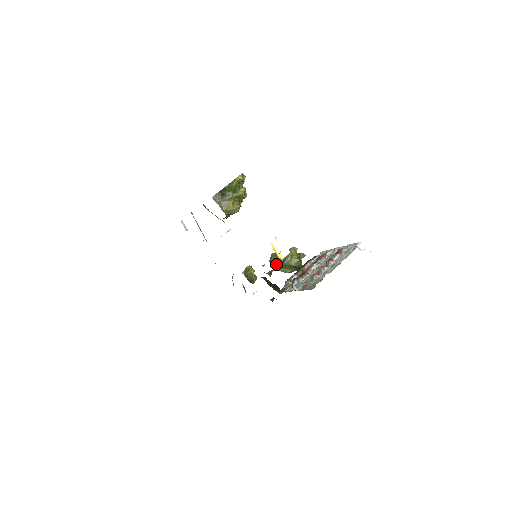
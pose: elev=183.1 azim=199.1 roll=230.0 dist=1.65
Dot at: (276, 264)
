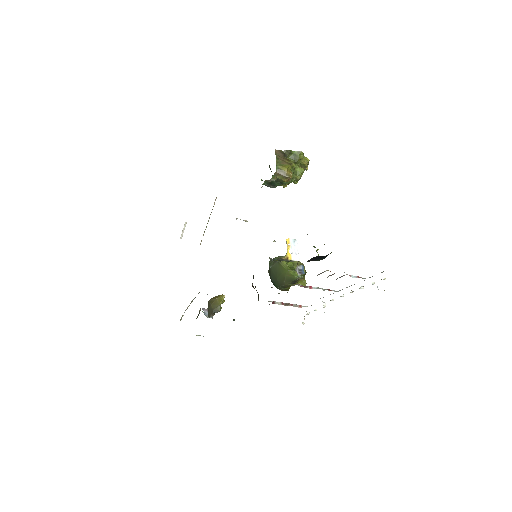
Dot at: (281, 258)
